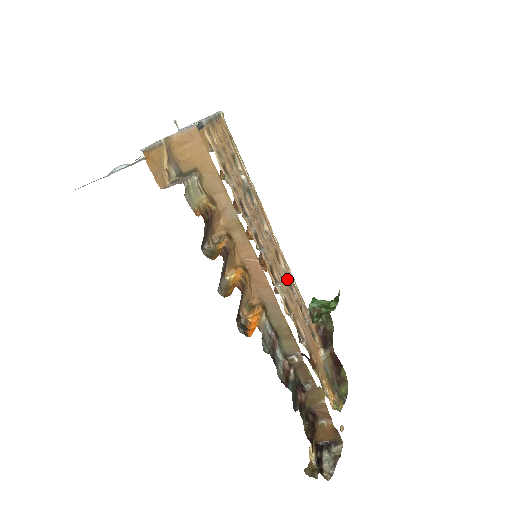
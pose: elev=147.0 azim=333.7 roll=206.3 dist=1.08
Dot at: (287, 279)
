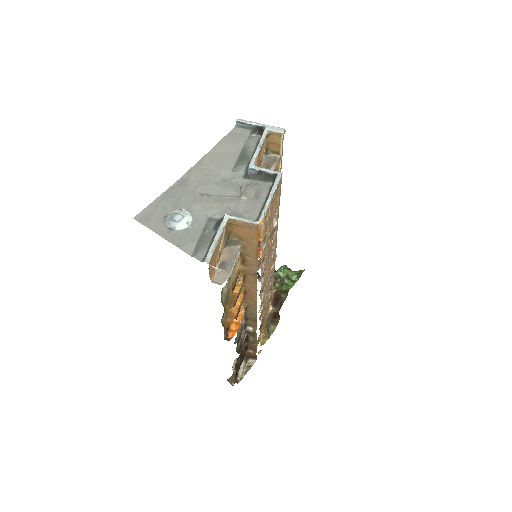
Dot at: (271, 276)
